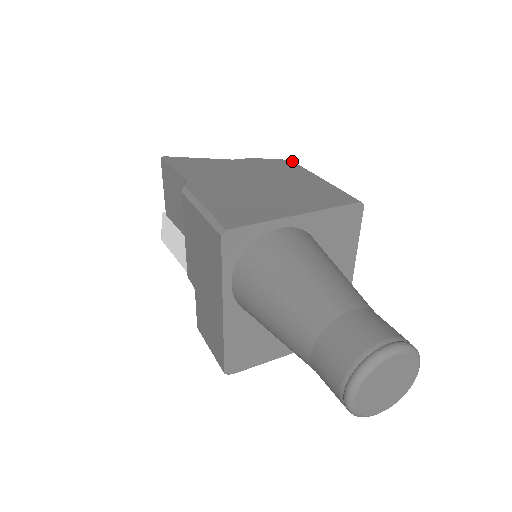
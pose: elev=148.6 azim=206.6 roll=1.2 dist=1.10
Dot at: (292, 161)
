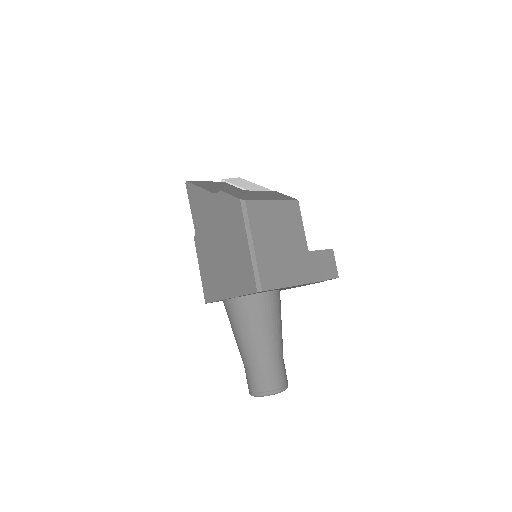
Dot at: (240, 203)
